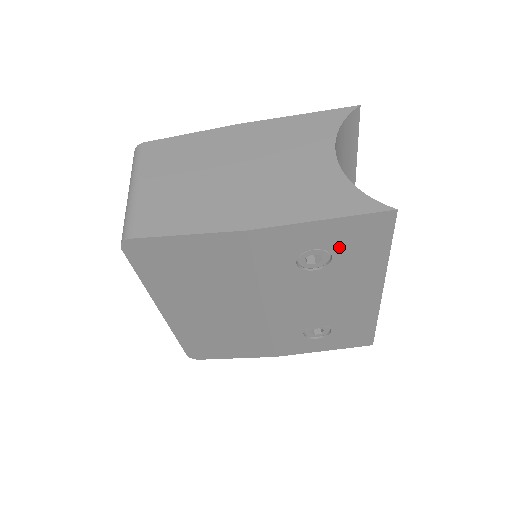
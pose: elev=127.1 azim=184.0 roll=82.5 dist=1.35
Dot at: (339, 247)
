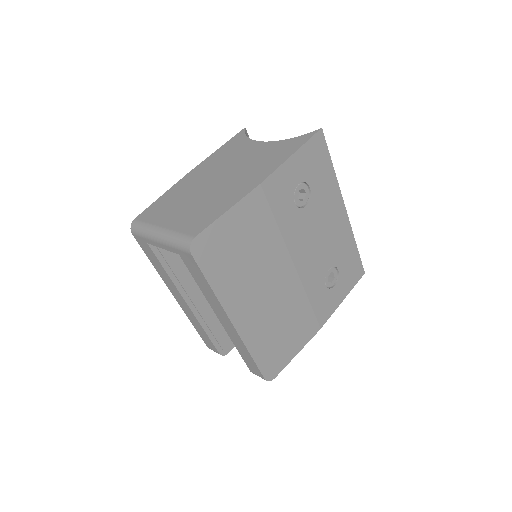
Dot at: (309, 175)
